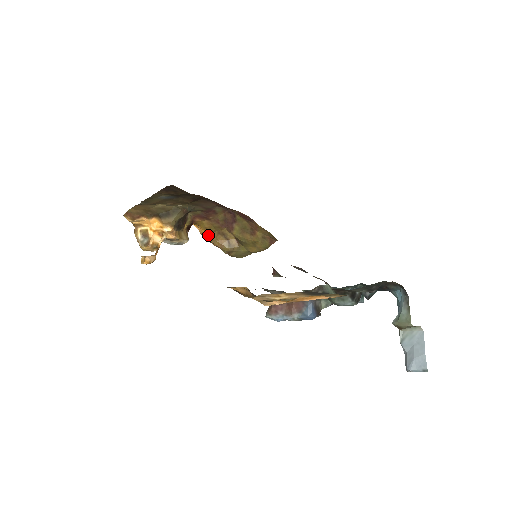
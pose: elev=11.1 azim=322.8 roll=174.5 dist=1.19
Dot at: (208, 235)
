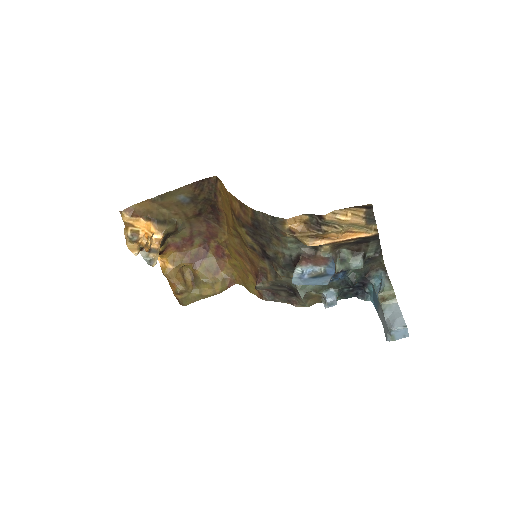
Dot at: (171, 269)
